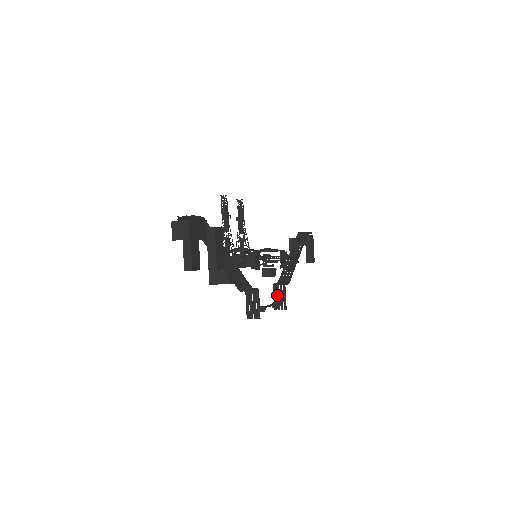
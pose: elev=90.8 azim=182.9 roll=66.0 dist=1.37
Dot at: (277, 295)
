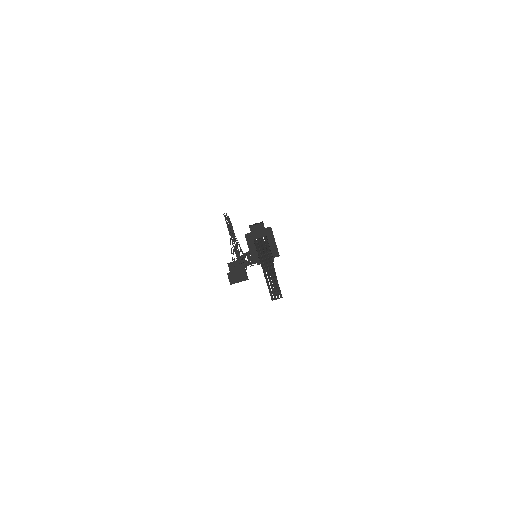
Dot at: occluded
